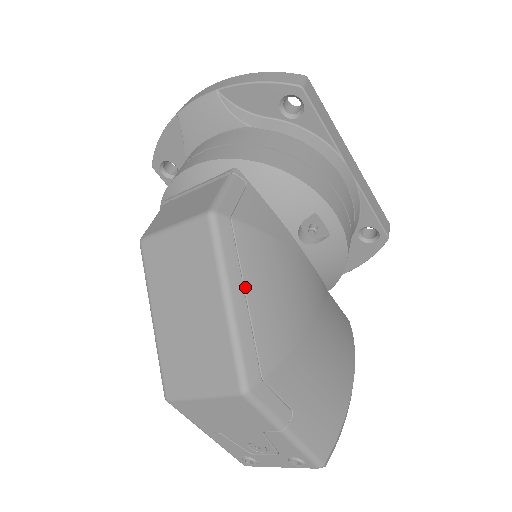
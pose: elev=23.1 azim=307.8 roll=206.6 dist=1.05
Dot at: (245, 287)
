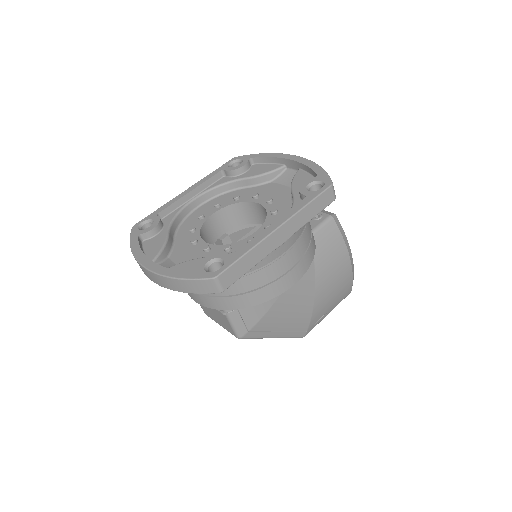
Dot at: (276, 331)
